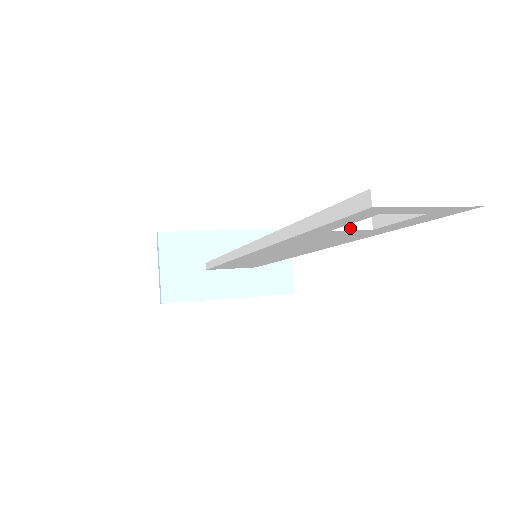
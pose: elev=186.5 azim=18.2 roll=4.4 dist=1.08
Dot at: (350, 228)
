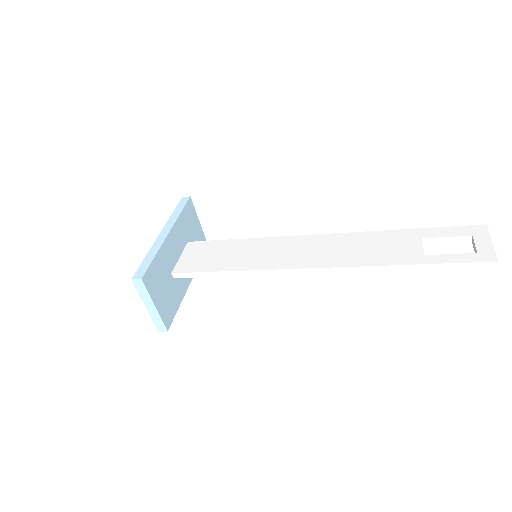
Dot at: occluded
